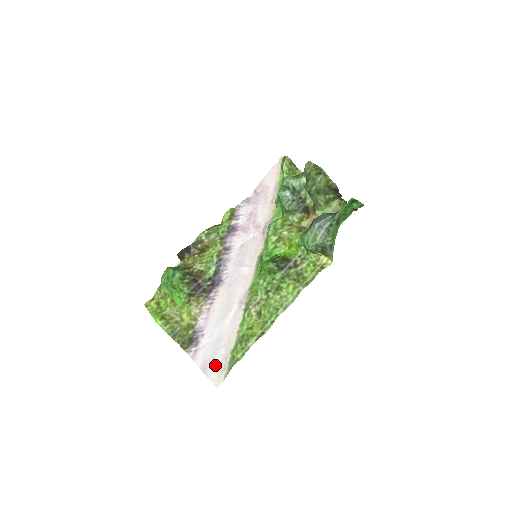
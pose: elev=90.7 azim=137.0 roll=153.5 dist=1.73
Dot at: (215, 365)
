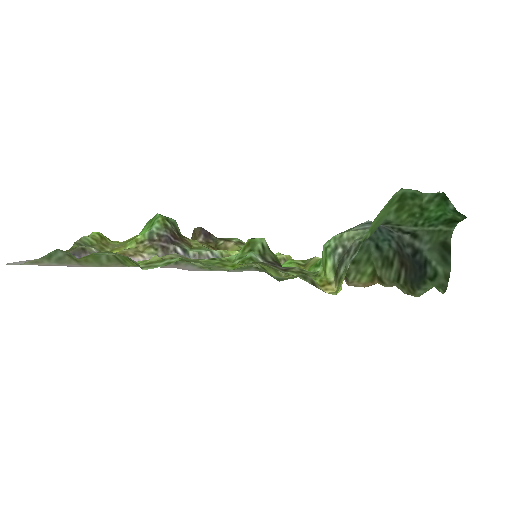
Dot at: occluded
